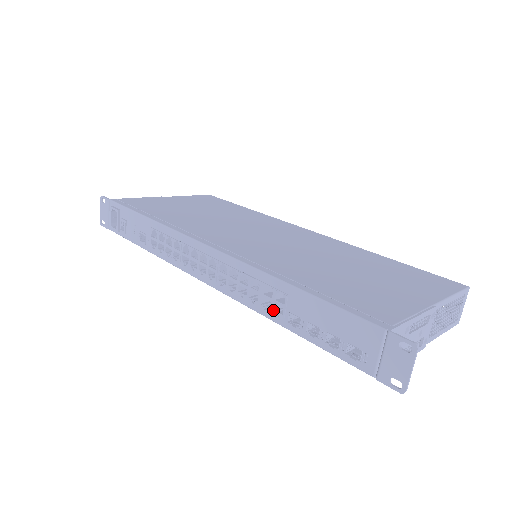
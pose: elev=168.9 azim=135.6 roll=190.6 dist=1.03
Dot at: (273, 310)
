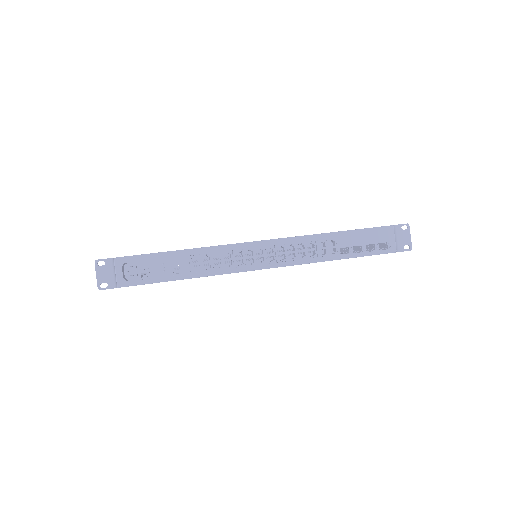
Dot at: (329, 253)
